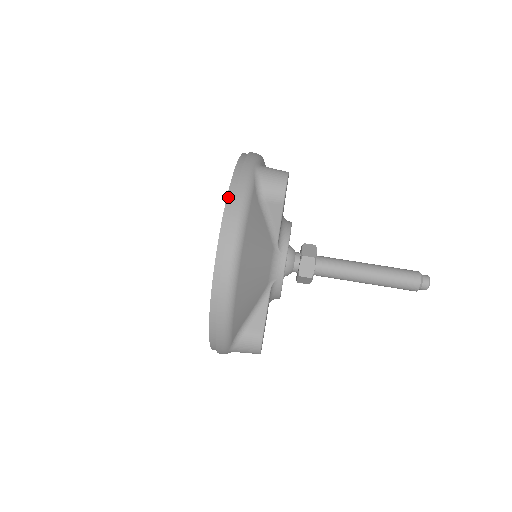
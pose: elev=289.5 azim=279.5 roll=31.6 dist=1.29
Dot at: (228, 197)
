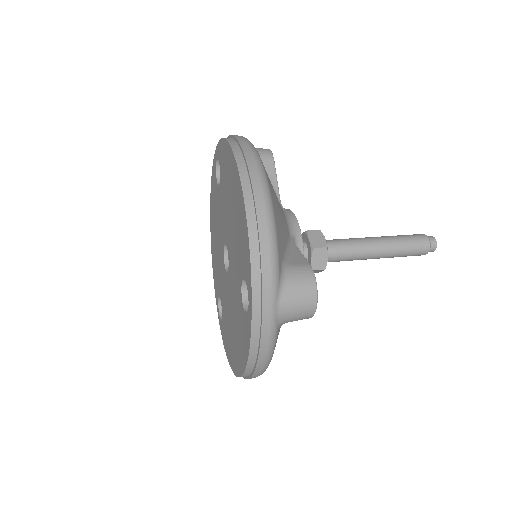
Dot at: occluded
